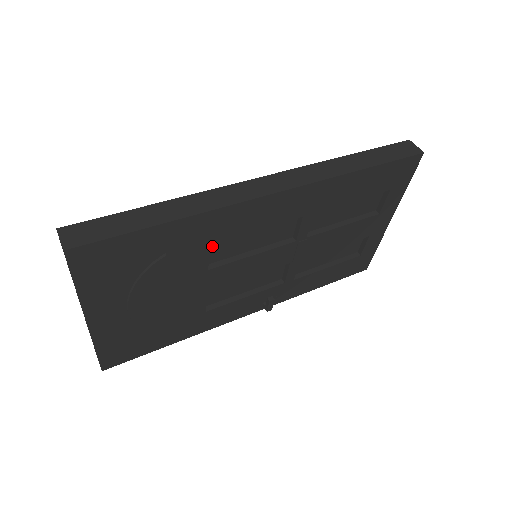
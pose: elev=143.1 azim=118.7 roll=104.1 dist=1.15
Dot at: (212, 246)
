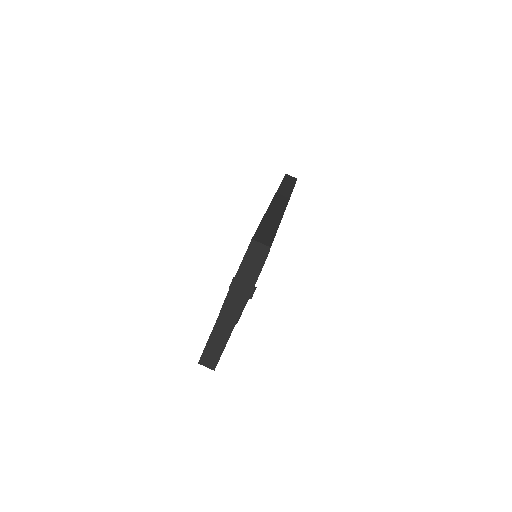
Dot at: occluded
